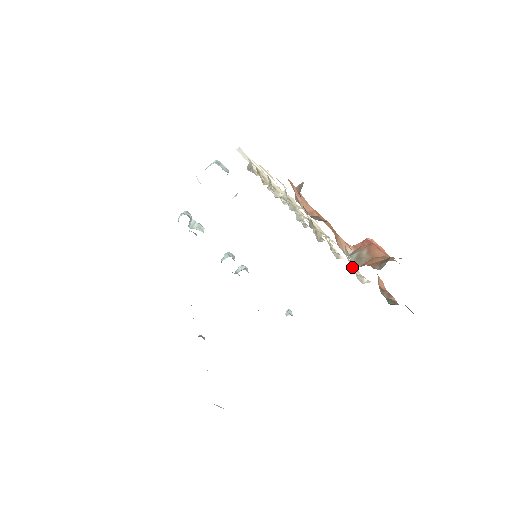
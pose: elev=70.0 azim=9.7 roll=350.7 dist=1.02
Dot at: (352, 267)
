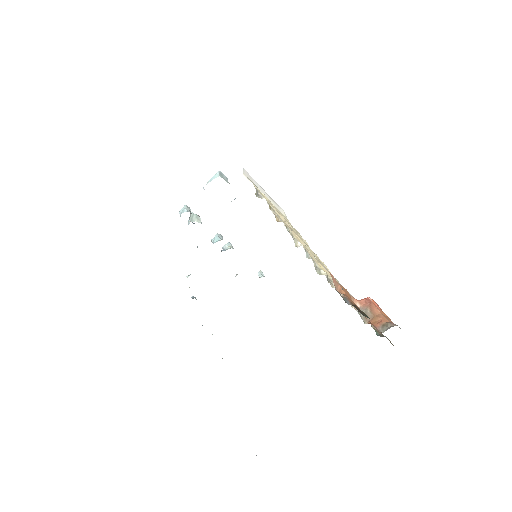
Dot at: occluded
